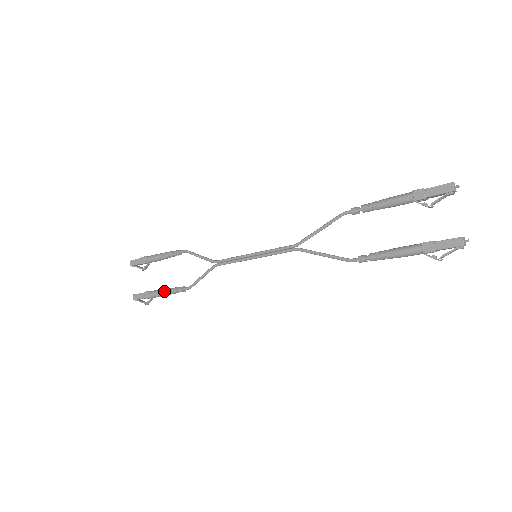
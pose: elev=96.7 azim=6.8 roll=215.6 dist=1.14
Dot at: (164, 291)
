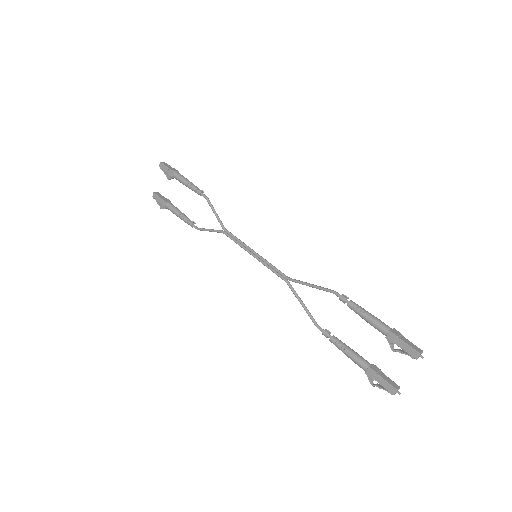
Dot at: (177, 214)
